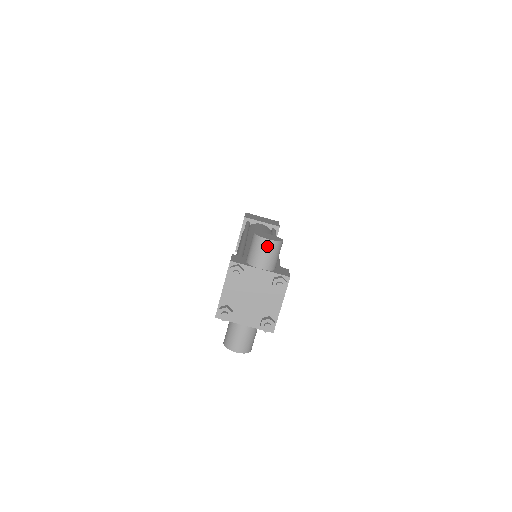
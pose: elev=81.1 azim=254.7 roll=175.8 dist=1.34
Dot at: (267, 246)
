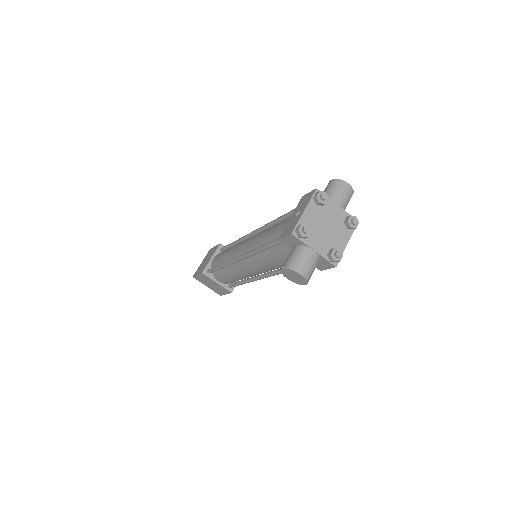
Dot at: (347, 188)
